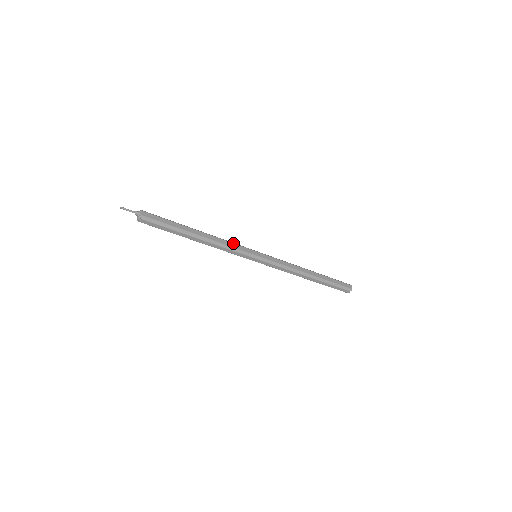
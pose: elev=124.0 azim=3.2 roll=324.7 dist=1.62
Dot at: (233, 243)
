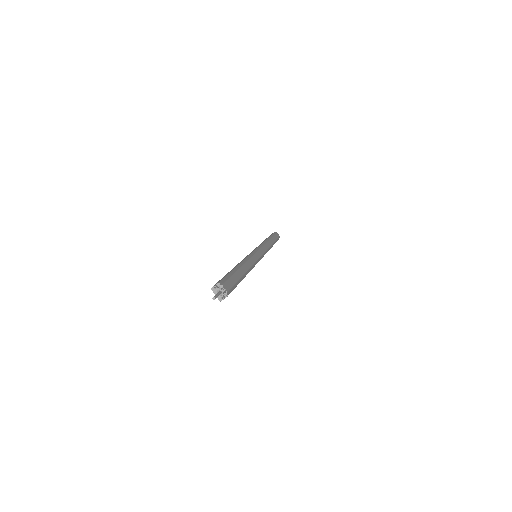
Dot at: (252, 257)
